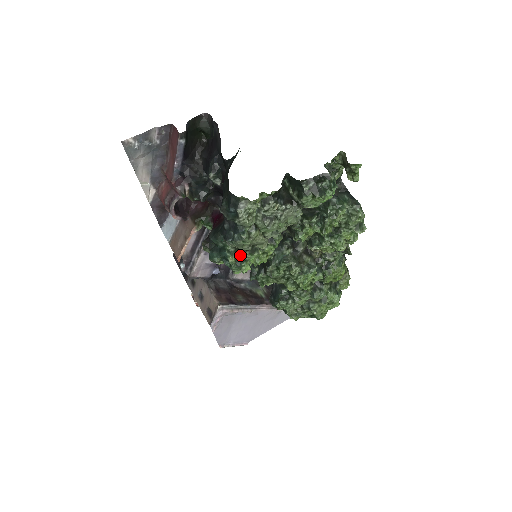
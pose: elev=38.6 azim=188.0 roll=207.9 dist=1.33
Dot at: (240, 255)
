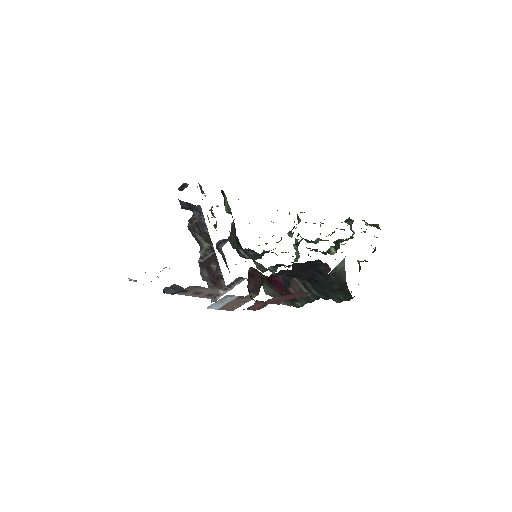
Dot at: occluded
